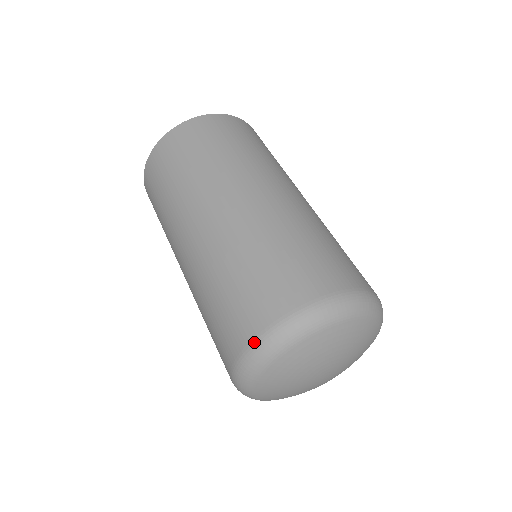
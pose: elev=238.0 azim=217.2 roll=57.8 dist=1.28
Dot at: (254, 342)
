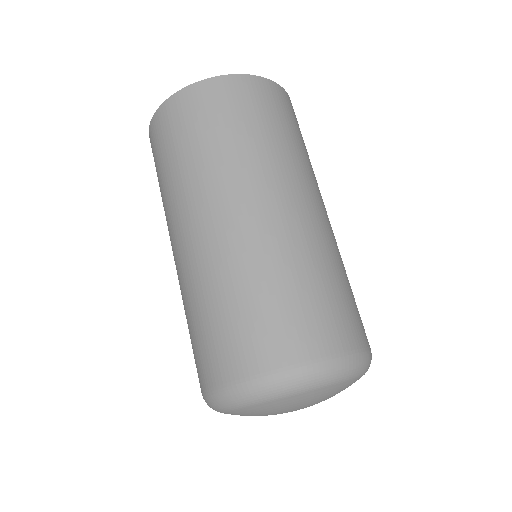
Dot at: (220, 389)
